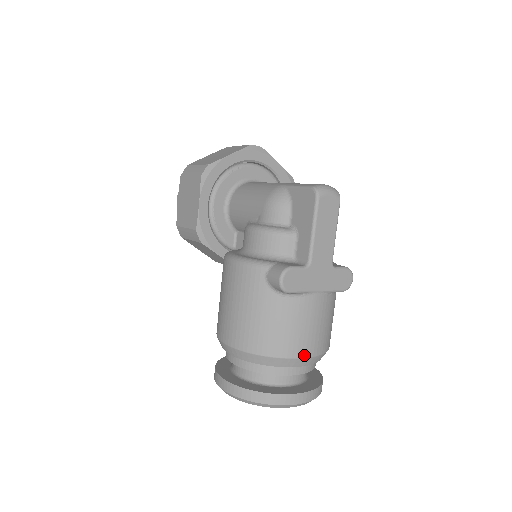
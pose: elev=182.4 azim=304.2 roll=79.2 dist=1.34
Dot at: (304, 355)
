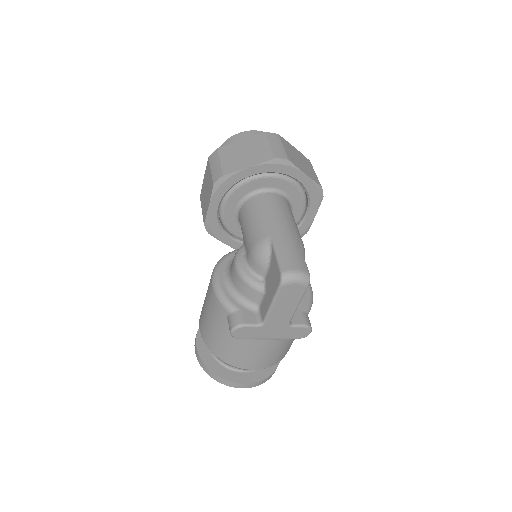
Dot at: (249, 368)
